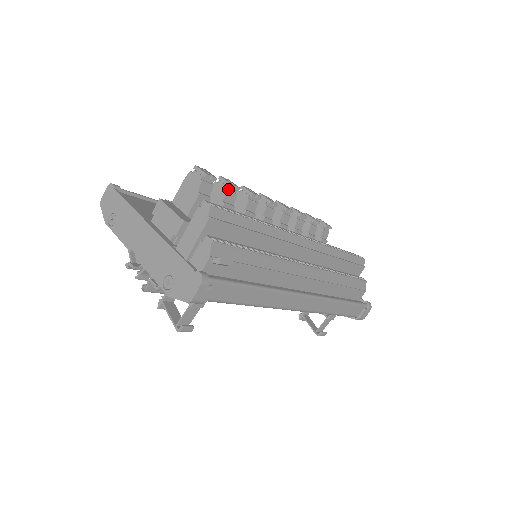
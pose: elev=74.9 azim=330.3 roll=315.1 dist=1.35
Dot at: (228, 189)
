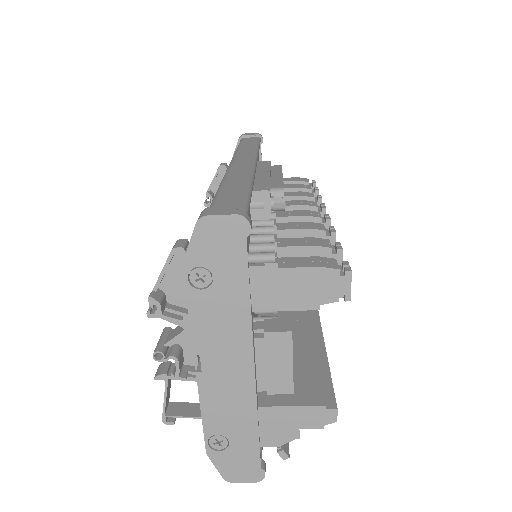
Dot at: occluded
